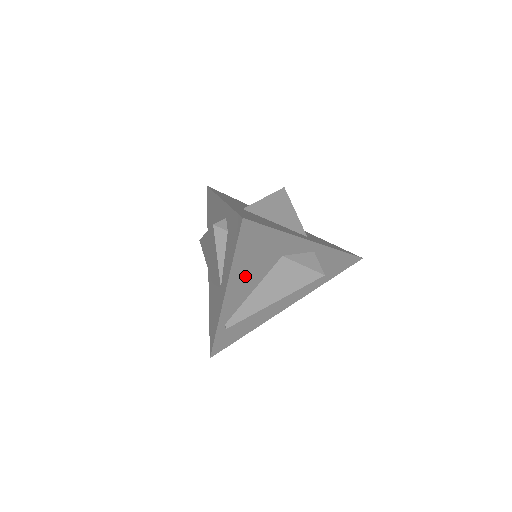
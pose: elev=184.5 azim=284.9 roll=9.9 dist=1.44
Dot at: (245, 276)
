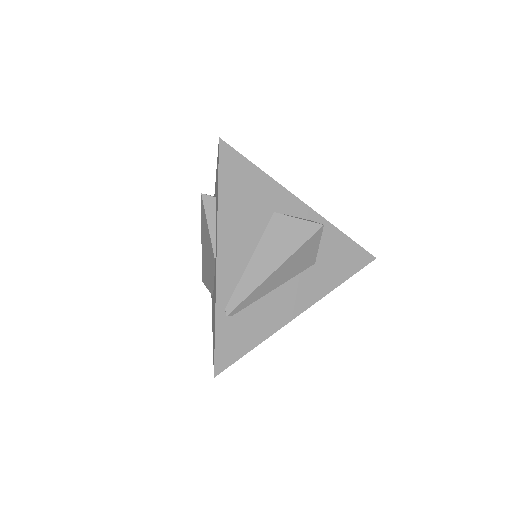
Dot at: (236, 228)
